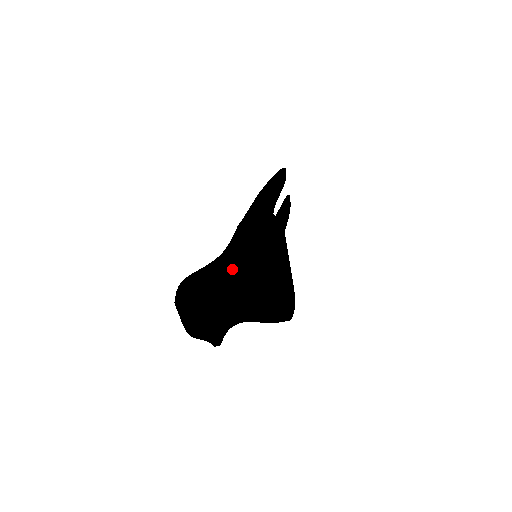
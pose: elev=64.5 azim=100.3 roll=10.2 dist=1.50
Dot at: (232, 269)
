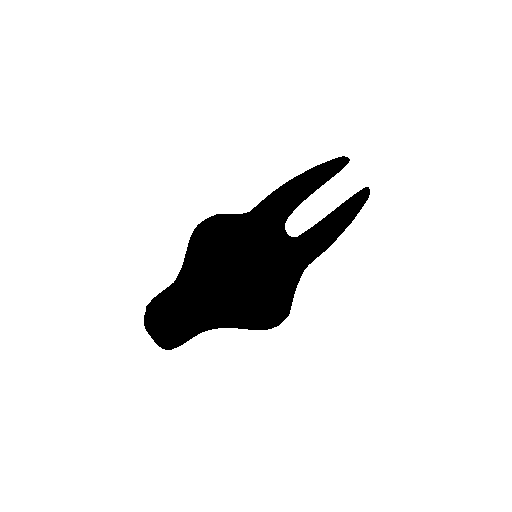
Dot at: occluded
